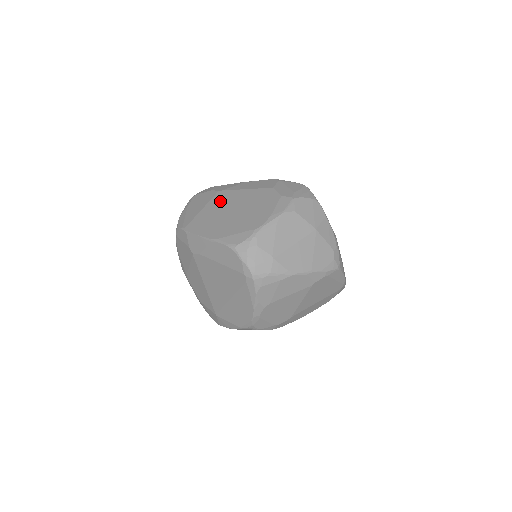
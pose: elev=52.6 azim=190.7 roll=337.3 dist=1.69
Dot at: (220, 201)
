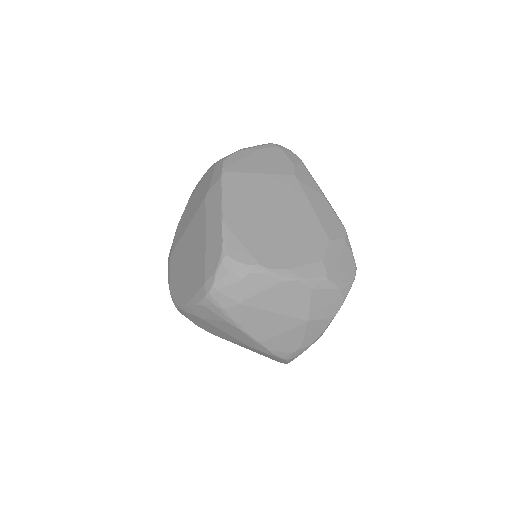
Dot at: (281, 188)
